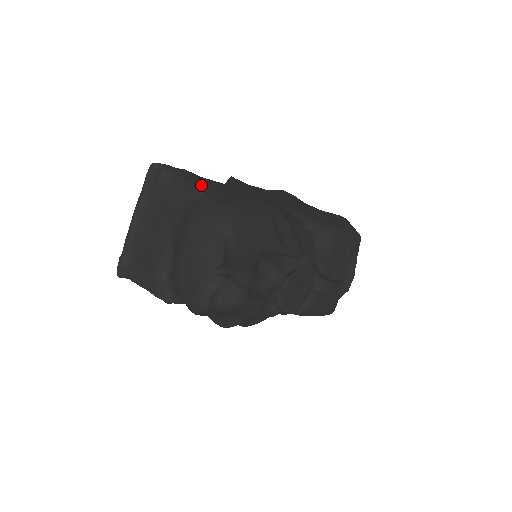
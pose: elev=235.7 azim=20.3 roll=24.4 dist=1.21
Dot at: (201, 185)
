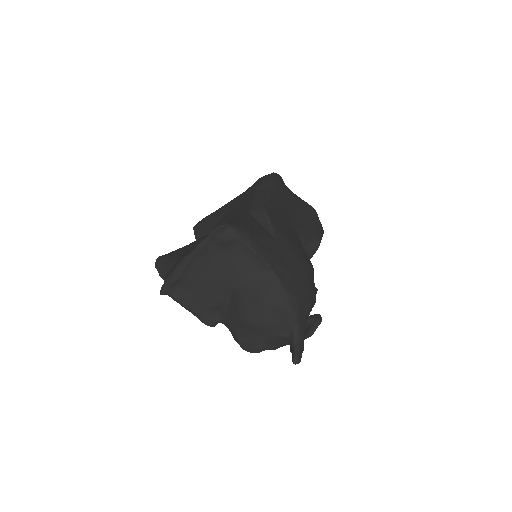
Dot at: (270, 263)
